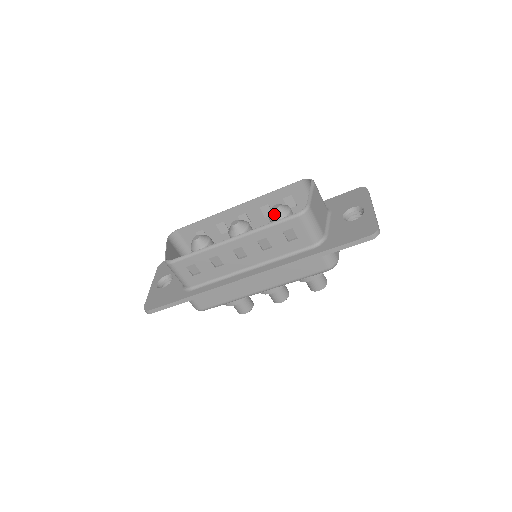
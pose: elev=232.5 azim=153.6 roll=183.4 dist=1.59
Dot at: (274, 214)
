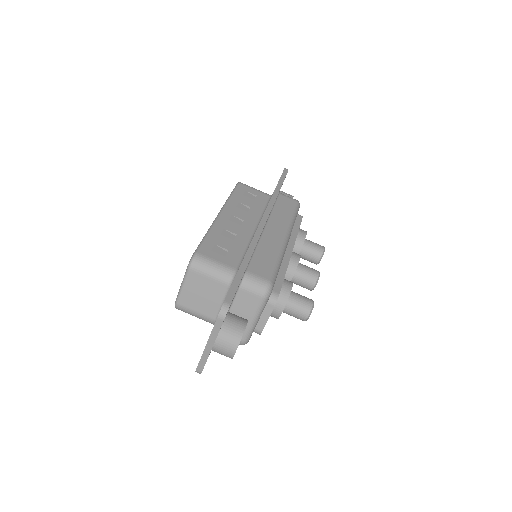
Dot at: occluded
